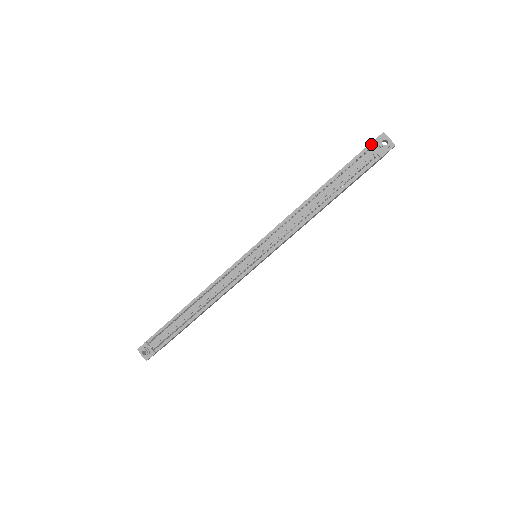
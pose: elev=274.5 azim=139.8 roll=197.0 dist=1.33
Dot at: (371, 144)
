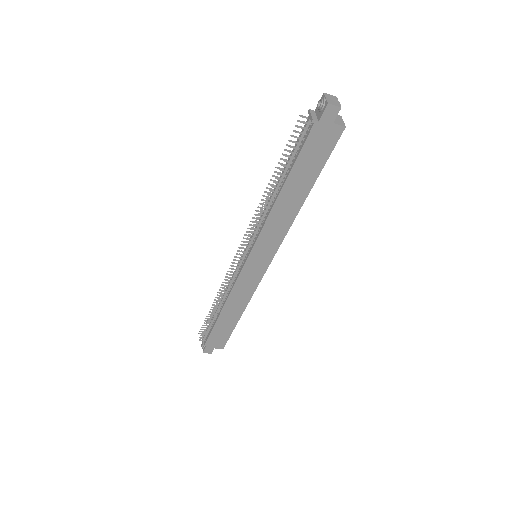
Dot at: (309, 110)
